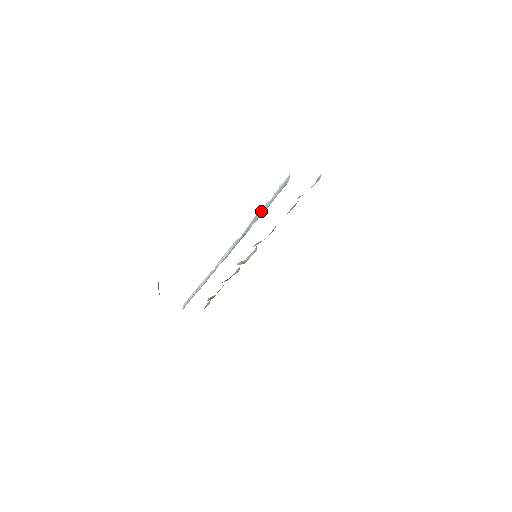
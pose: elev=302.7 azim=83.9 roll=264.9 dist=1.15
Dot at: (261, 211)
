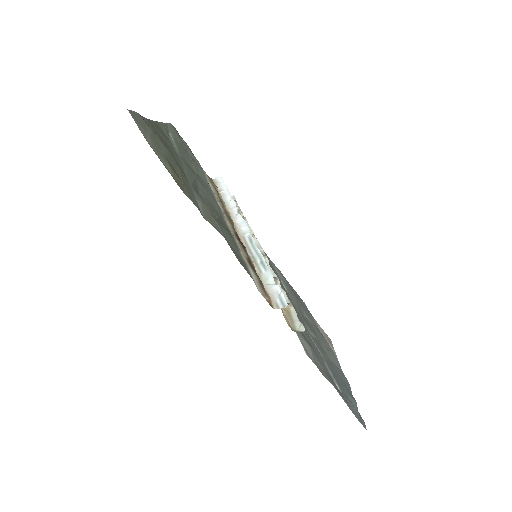
Dot at: (267, 271)
